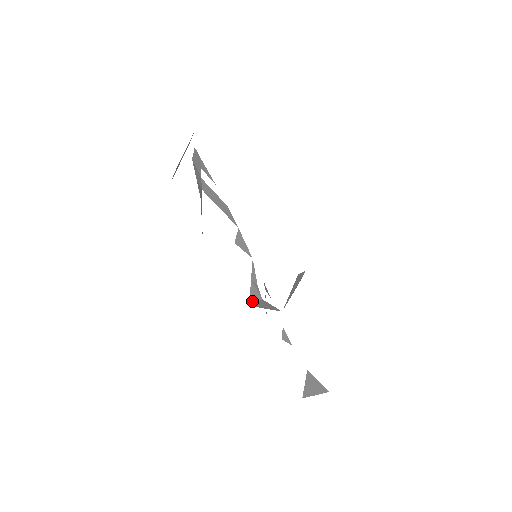
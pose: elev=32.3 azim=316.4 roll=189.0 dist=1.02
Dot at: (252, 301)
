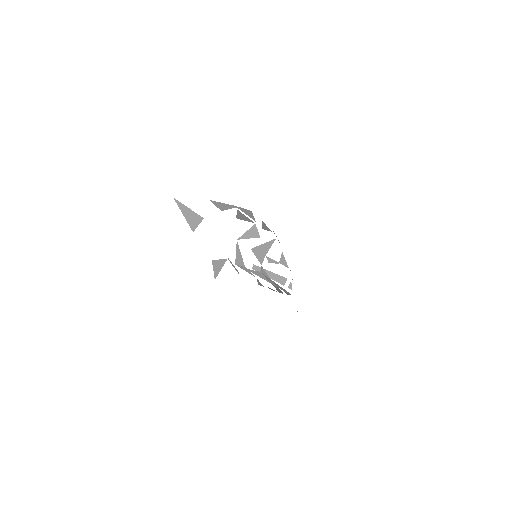
Dot at: occluded
